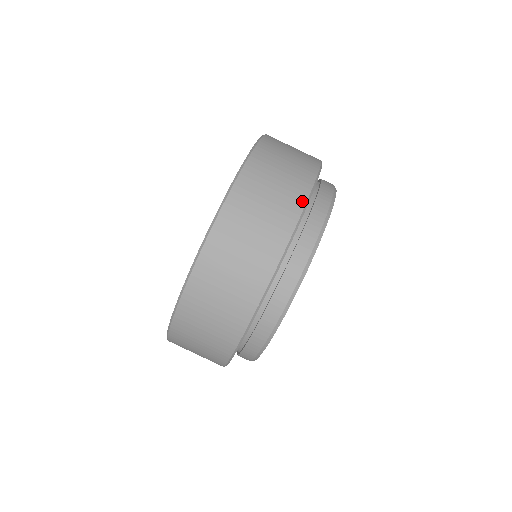
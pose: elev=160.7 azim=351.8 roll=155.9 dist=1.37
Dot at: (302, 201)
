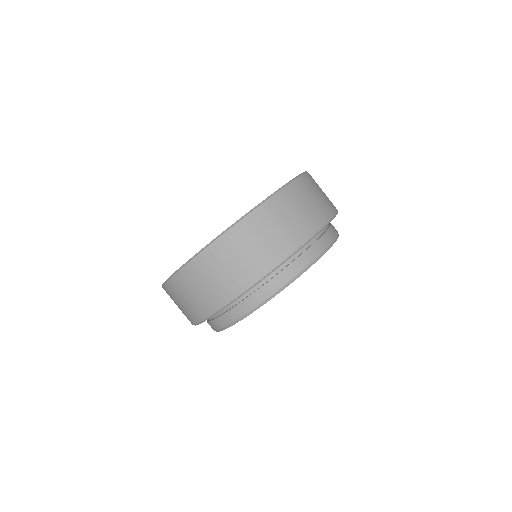
Dot at: (317, 228)
